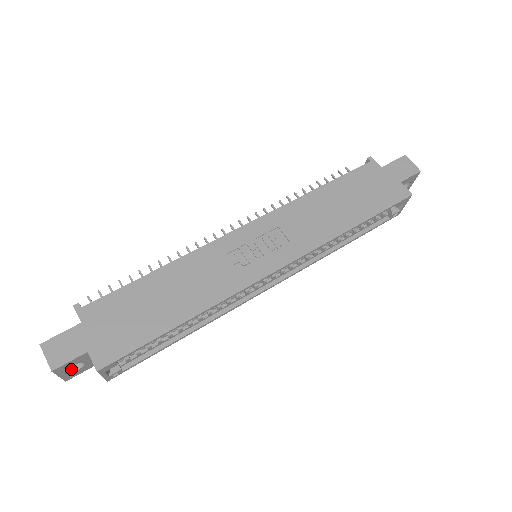
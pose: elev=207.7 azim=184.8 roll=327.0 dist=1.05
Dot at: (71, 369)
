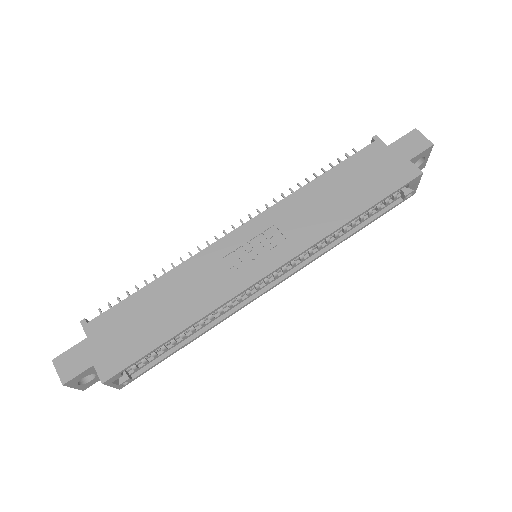
Dot at: (85, 380)
